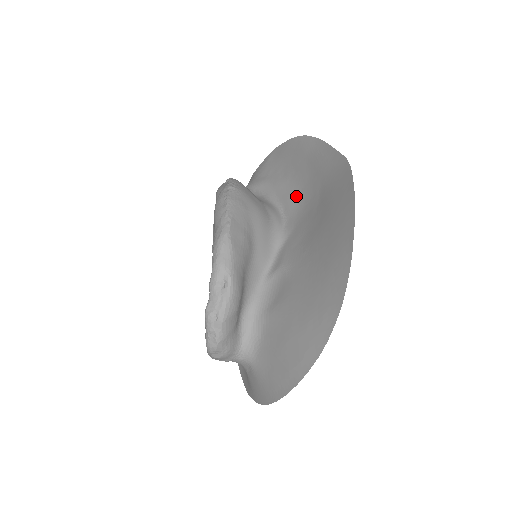
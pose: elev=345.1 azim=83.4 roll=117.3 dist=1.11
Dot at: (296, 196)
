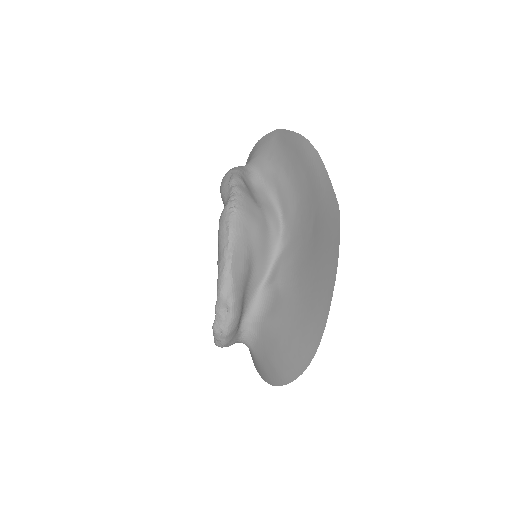
Dot at: (294, 205)
